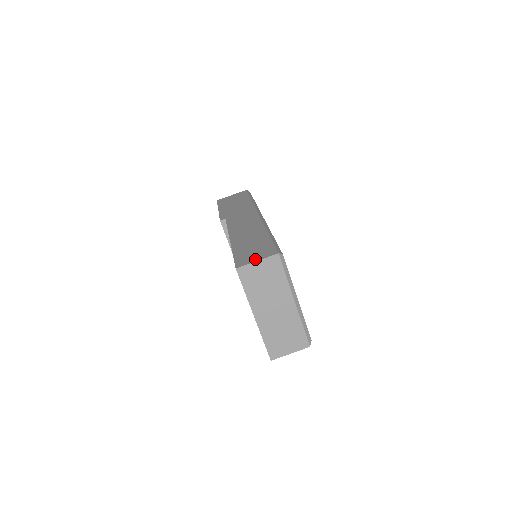
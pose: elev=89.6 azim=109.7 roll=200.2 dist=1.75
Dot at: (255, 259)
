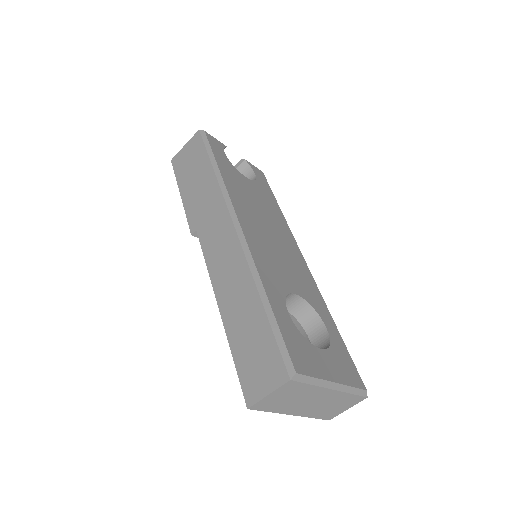
Dot at: (264, 389)
